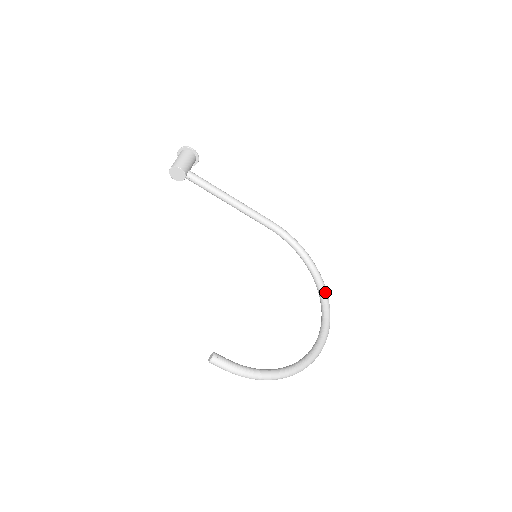
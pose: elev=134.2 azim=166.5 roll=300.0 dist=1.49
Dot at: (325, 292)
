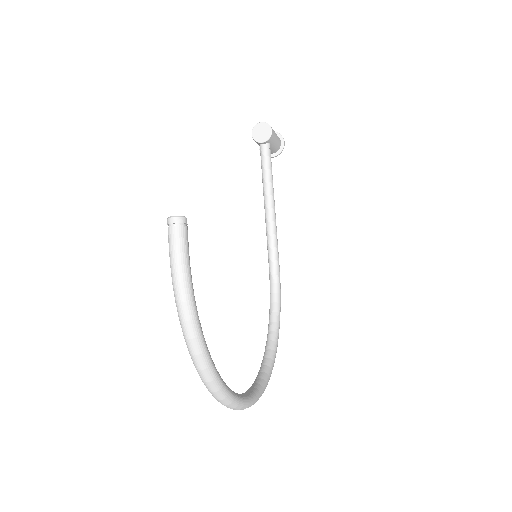
Dot at: (271, 372)
